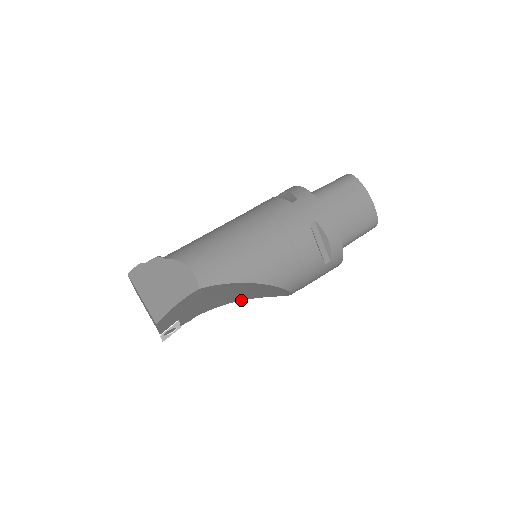
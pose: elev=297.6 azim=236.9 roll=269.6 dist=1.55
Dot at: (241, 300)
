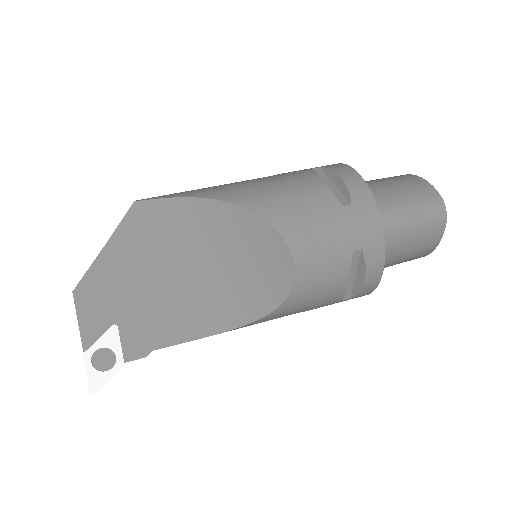
Dot at: (232, 329)
